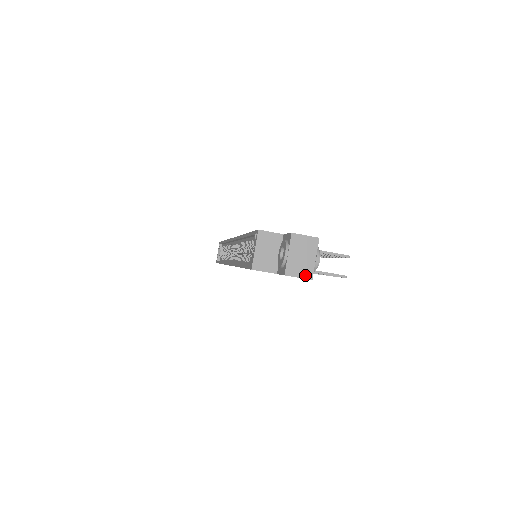
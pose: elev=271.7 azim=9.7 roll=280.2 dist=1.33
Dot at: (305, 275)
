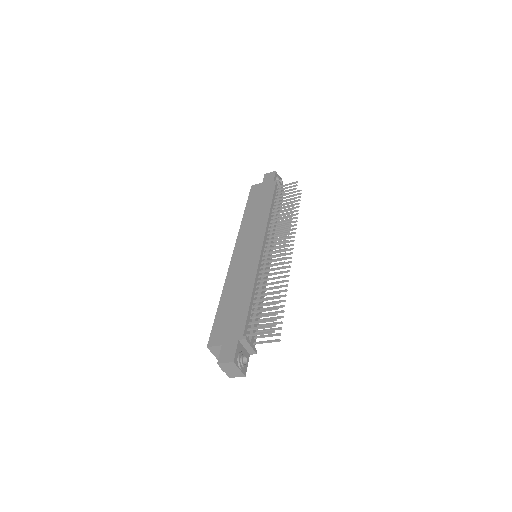
Dot at: (240, 376)
